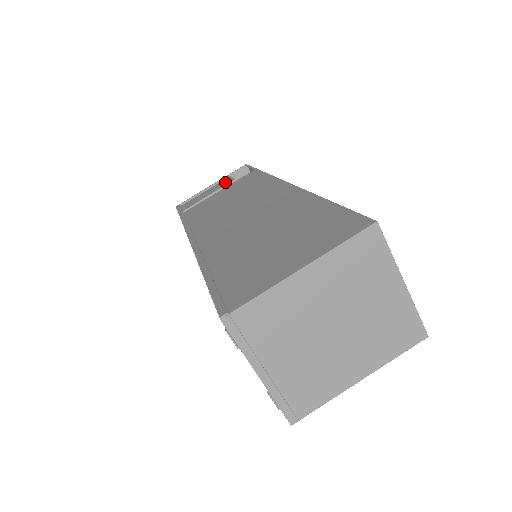
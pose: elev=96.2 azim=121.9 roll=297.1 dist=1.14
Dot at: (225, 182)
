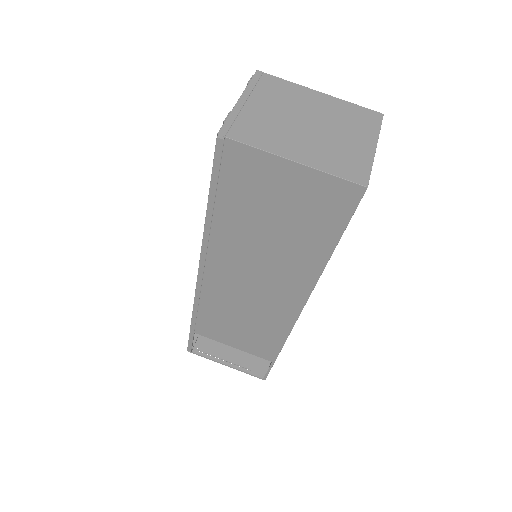
Dot at: occluded
